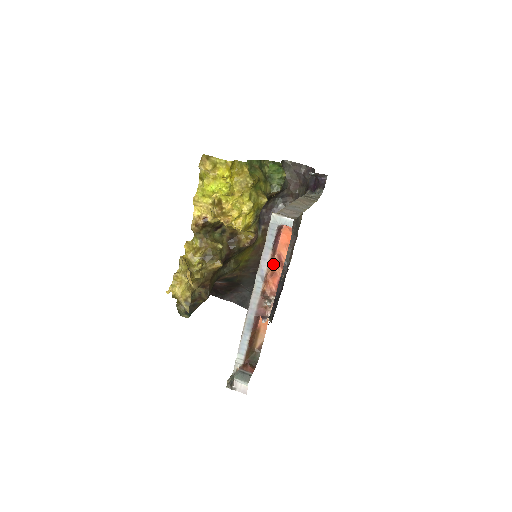
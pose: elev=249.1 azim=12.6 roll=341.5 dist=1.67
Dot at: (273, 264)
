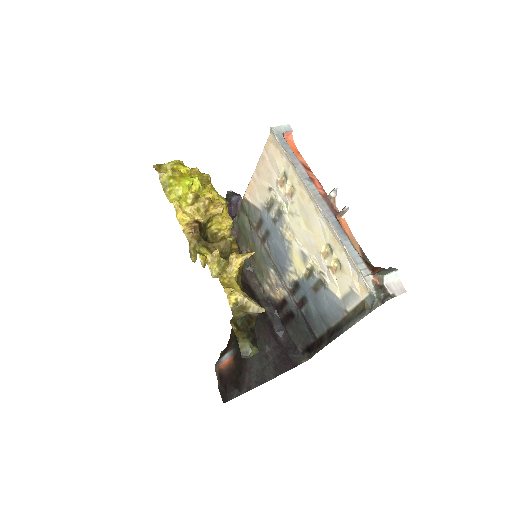
Dot at: occluded
